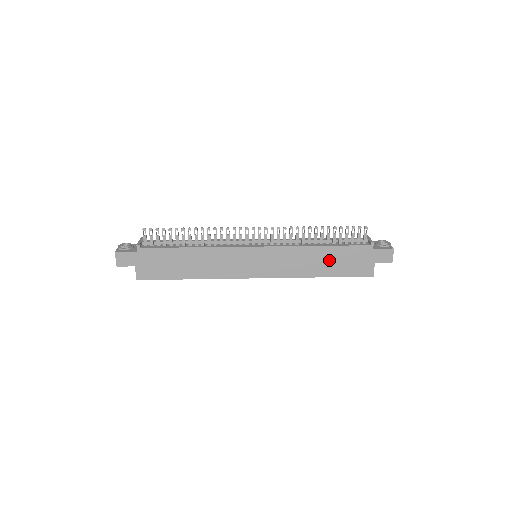
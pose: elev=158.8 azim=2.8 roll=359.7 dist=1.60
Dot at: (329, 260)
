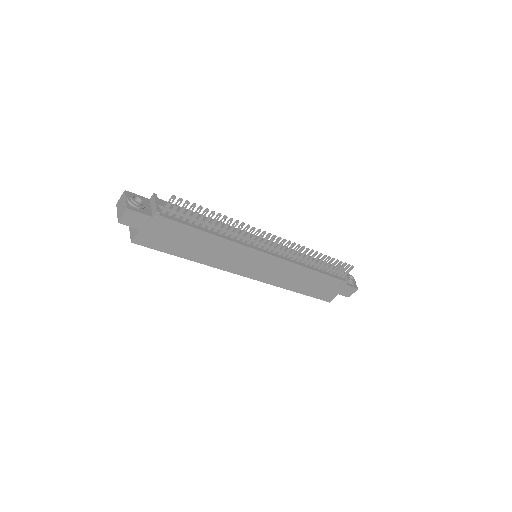
Dot at: (311, 282)
